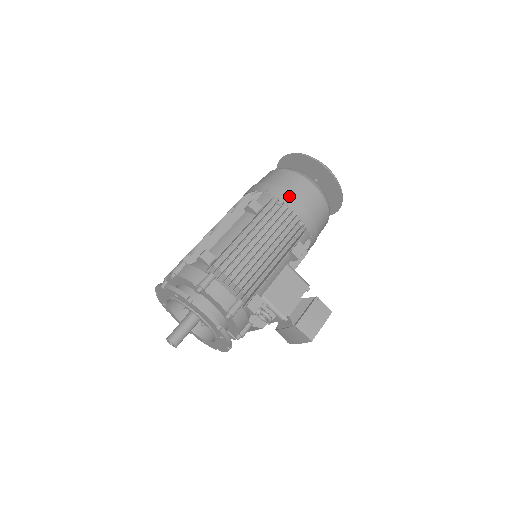
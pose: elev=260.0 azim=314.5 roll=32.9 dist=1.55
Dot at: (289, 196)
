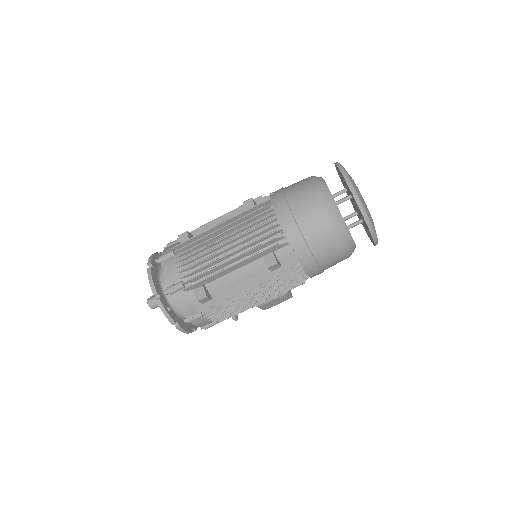
Dot at: (313, 265)
